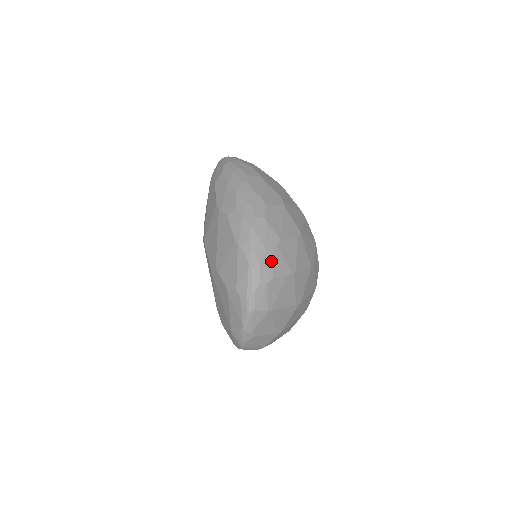
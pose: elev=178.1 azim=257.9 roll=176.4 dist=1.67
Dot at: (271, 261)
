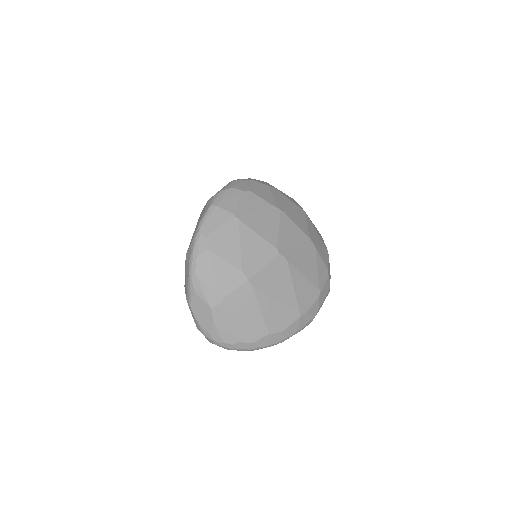
Dot at: (256, 186)
